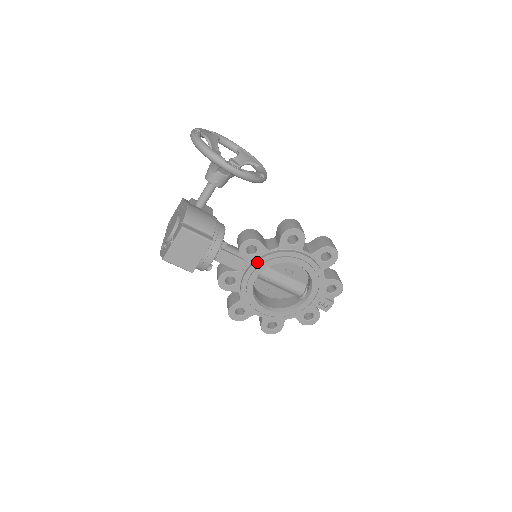
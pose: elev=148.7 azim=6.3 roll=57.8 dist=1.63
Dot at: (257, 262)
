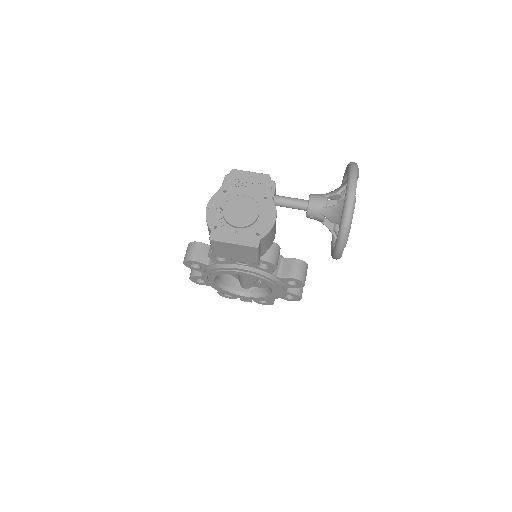
Dot at: (256, 273)
